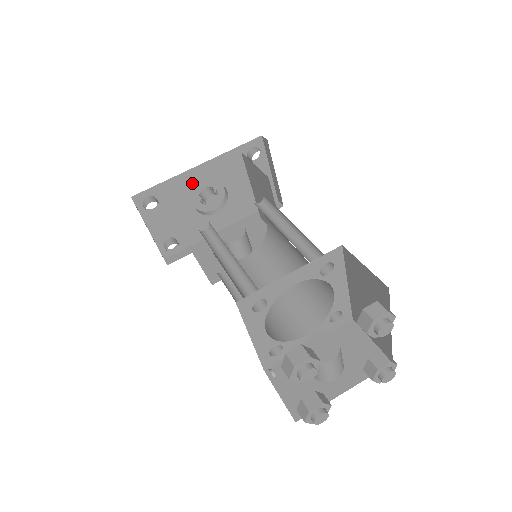
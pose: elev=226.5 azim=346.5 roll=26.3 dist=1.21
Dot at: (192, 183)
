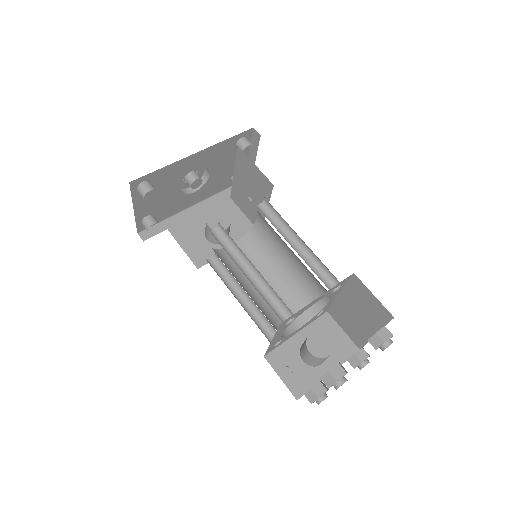
Dot at: (184, 168)
